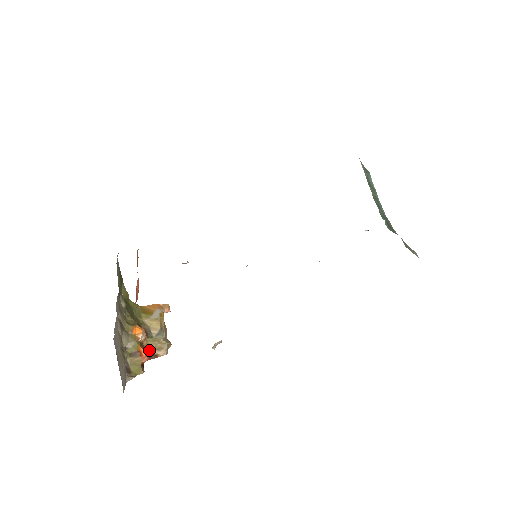
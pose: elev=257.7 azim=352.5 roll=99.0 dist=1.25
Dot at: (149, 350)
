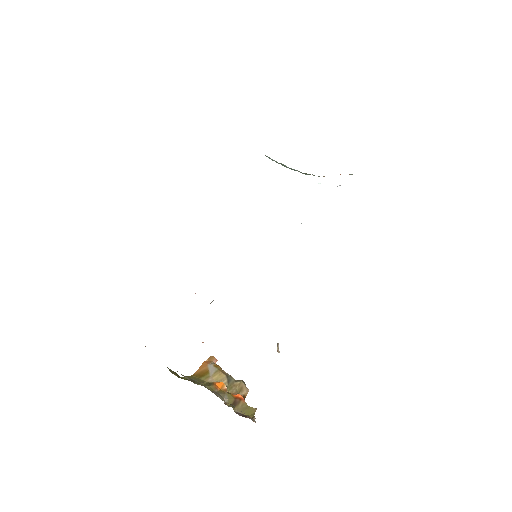
Dot at: occluded
